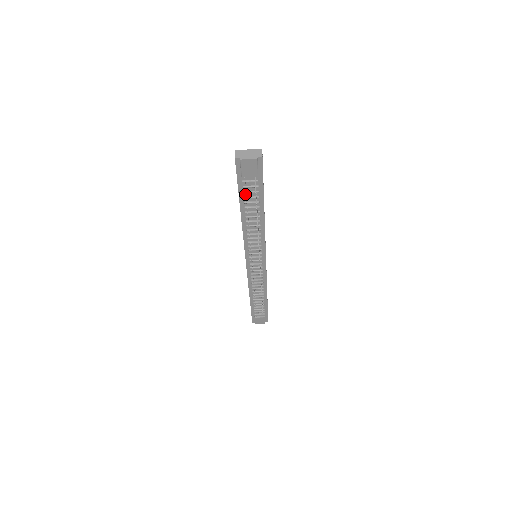
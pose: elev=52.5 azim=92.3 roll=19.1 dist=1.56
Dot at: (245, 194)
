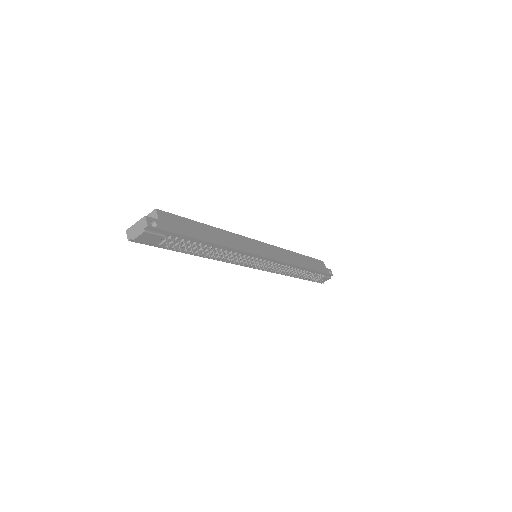
Dot at: (176, 247)
